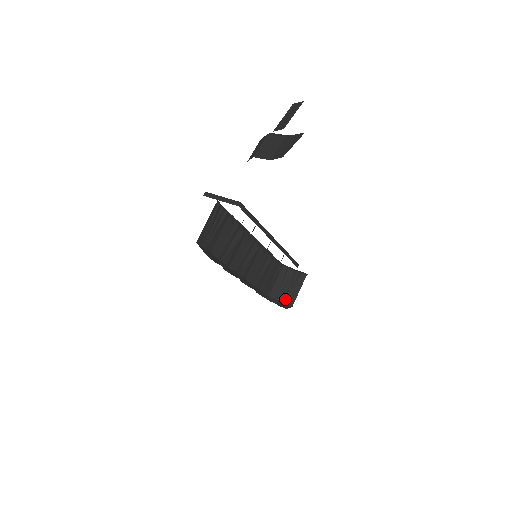
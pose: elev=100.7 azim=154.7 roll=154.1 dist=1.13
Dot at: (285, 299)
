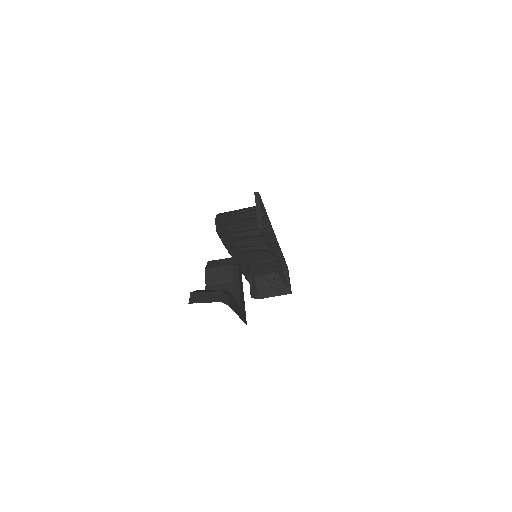
Dot at: (261, 290)
